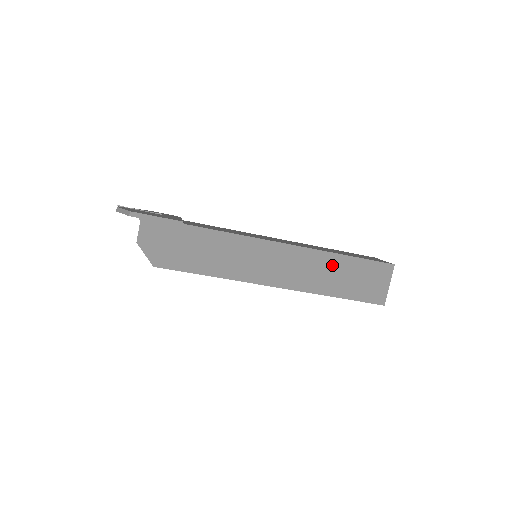
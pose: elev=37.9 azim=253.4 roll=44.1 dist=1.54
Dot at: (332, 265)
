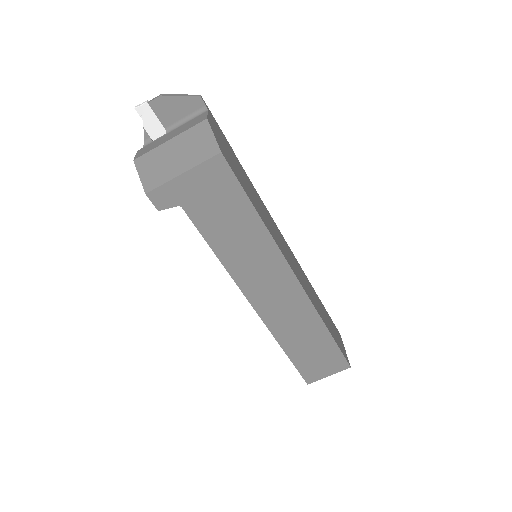
Dot at: (316, 297)
